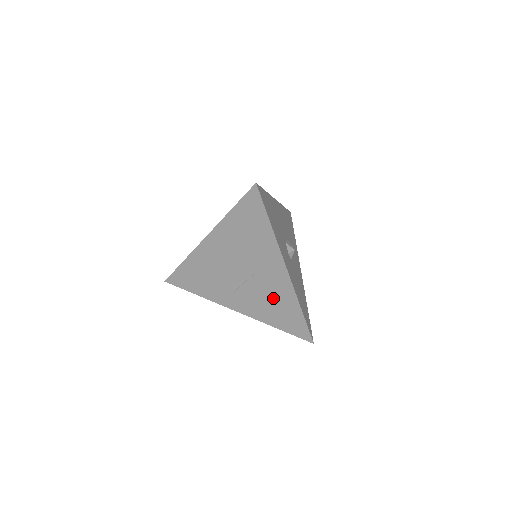
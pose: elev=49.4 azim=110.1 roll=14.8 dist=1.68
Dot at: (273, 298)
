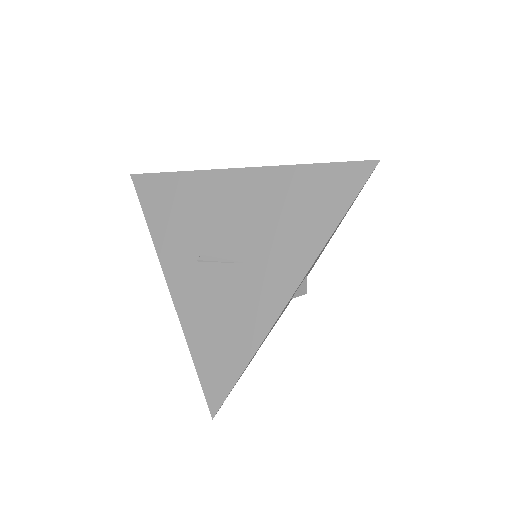
Dot at: (232, 313)
